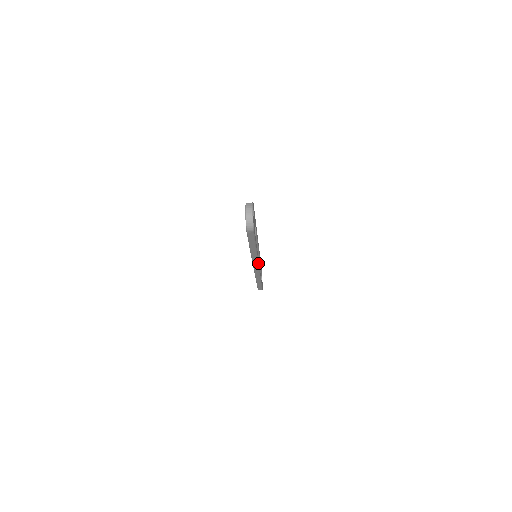
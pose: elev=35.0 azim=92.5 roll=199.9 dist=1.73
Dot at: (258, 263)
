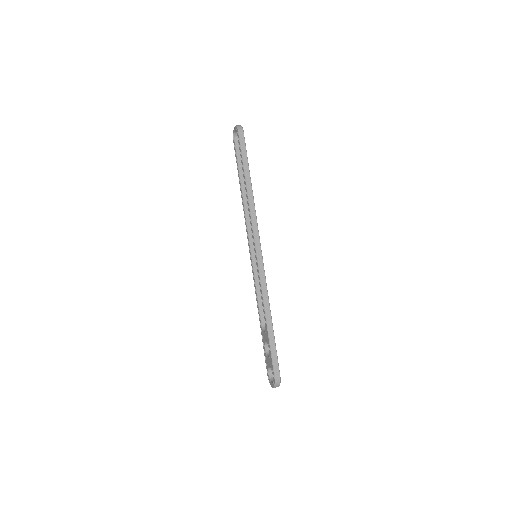
Dot at: occluded
